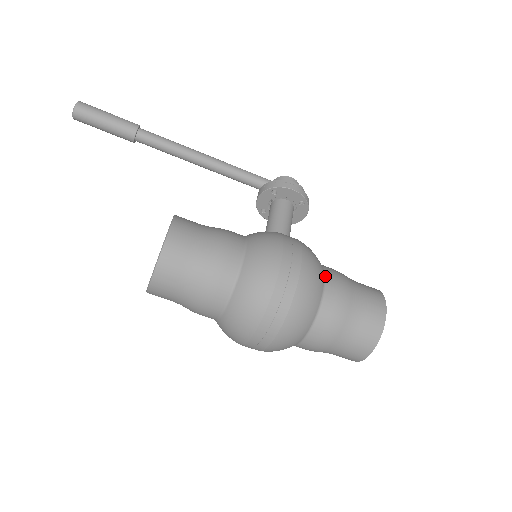
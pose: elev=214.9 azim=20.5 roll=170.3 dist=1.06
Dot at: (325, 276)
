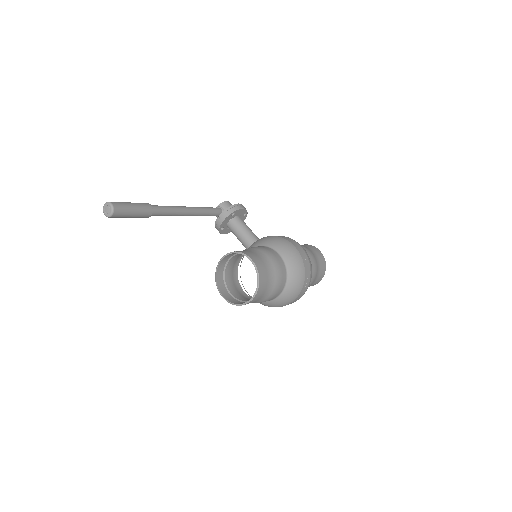
Dot at: occluded
